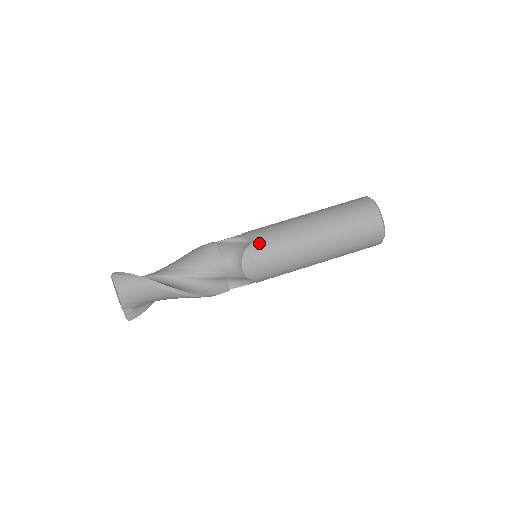
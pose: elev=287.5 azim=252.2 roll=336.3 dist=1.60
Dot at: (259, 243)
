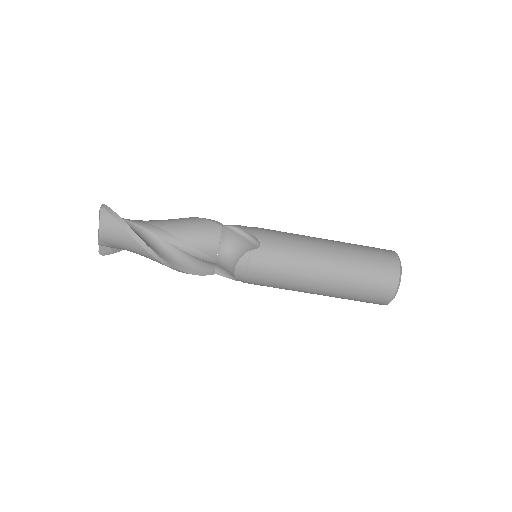
Dot at: (264, 252)
